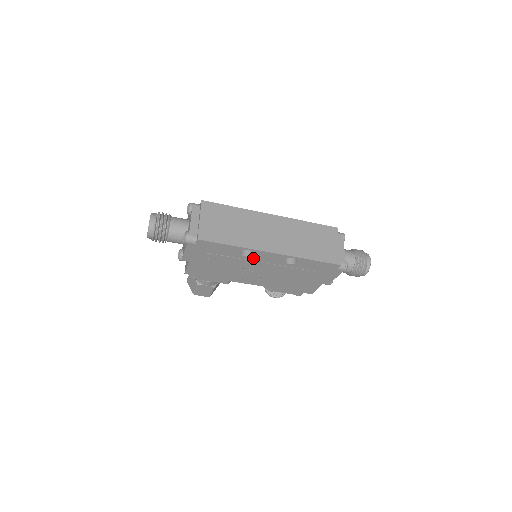
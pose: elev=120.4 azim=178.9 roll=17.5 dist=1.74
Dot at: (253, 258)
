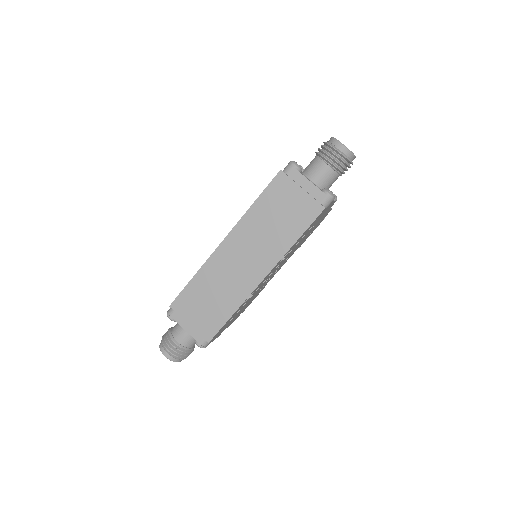
Dot at: (257, 288)
